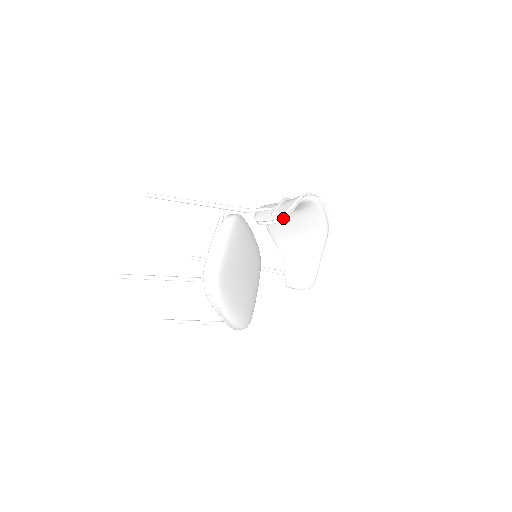
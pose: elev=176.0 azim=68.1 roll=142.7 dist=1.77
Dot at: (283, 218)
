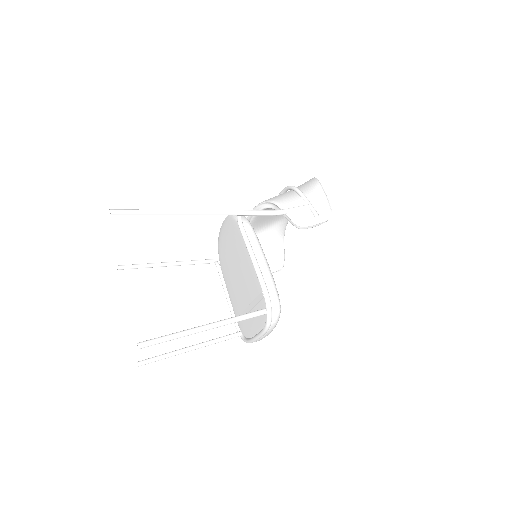
Dot at: (328, 218)
